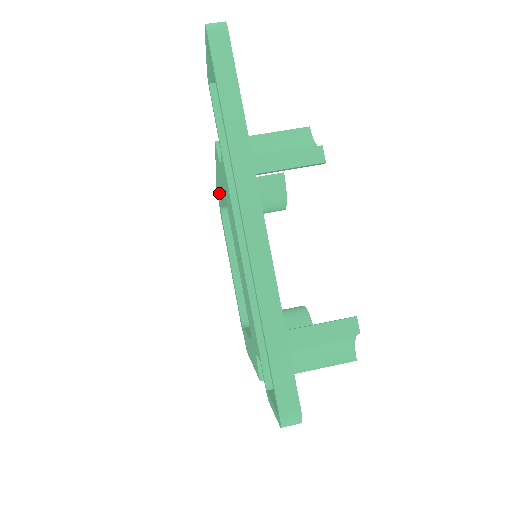
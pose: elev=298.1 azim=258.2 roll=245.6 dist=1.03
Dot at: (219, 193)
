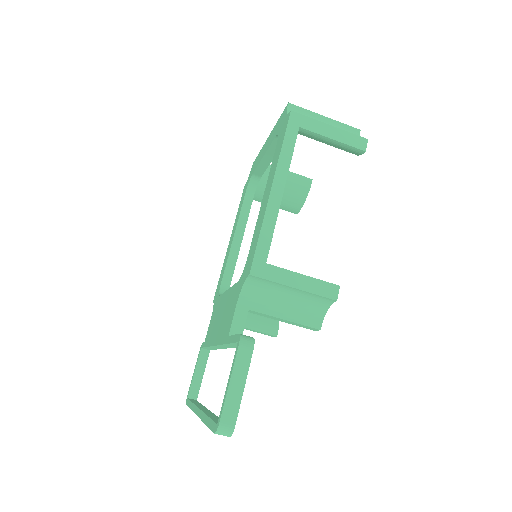
Dot at: (270, 175)
